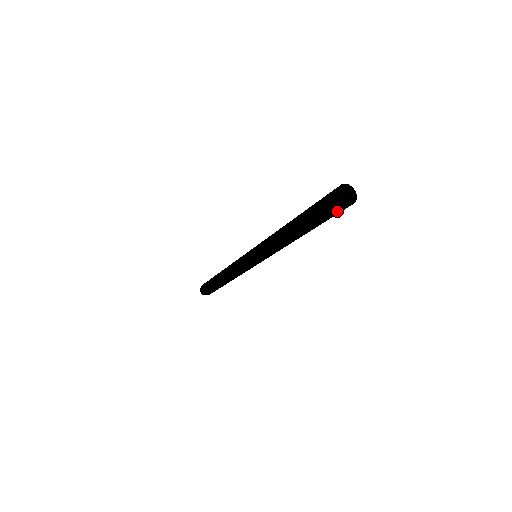
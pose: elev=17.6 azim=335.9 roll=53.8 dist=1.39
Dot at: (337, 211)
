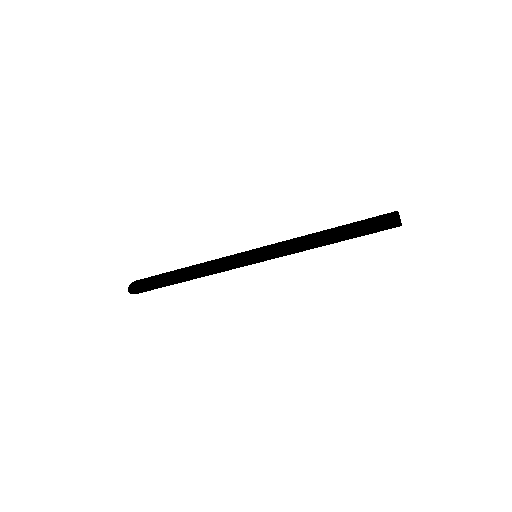
Dot at: (389, 228)
